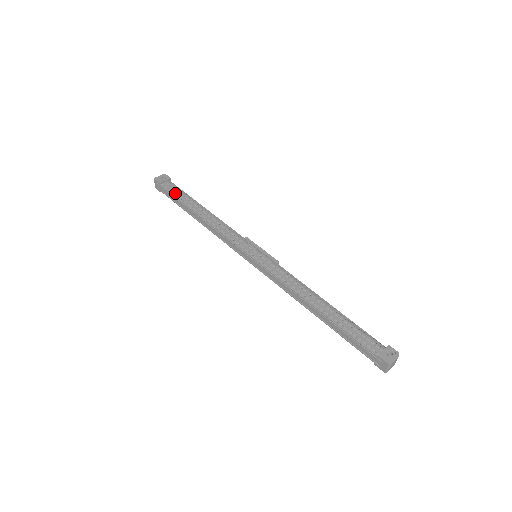
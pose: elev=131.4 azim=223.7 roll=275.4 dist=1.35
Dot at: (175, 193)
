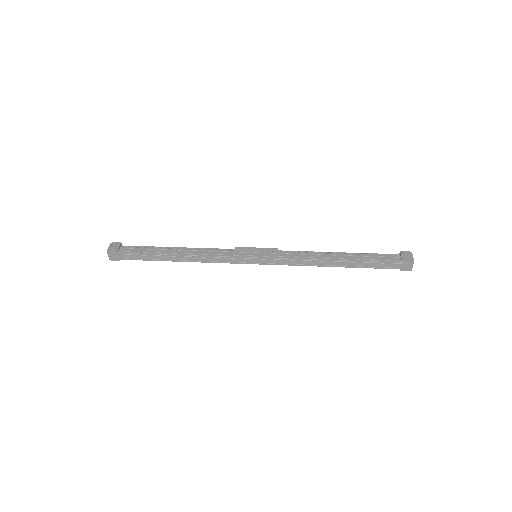
Dot at: (140, 251)
